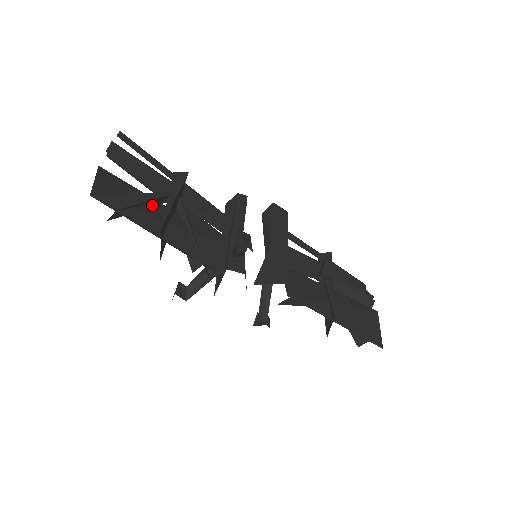
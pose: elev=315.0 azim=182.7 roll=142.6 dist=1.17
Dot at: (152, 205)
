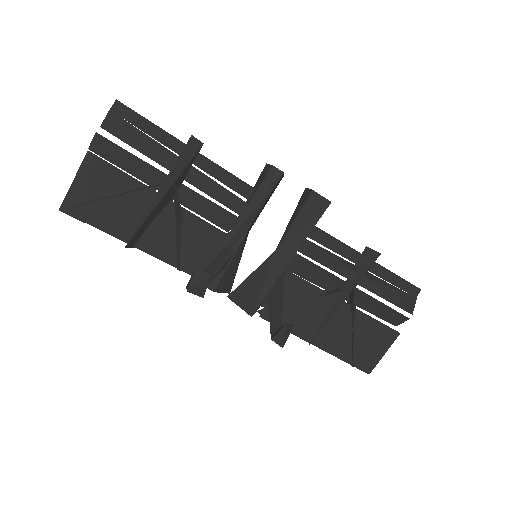
Dot at: (139, 198)
